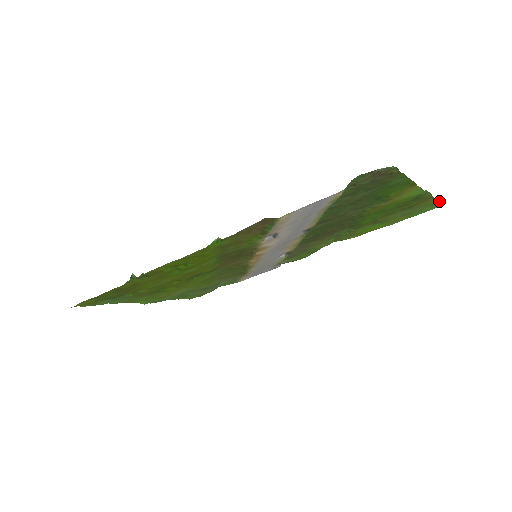
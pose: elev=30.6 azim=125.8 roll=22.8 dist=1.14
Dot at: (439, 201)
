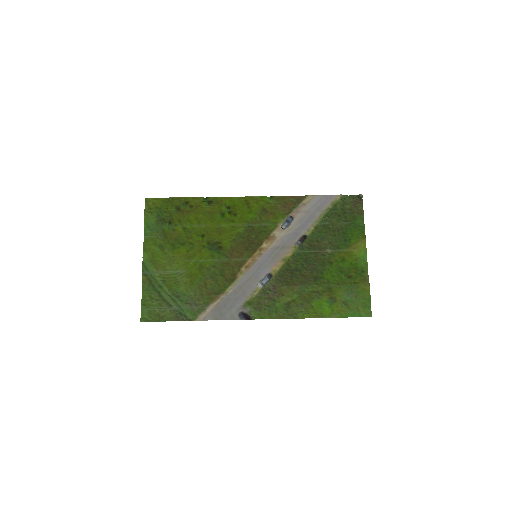
Dot at: (370, 301)
